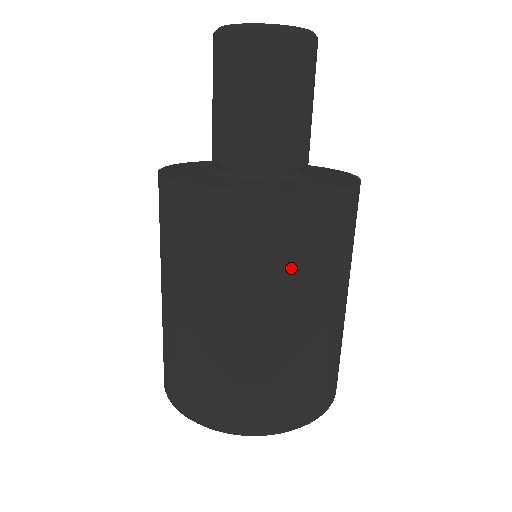
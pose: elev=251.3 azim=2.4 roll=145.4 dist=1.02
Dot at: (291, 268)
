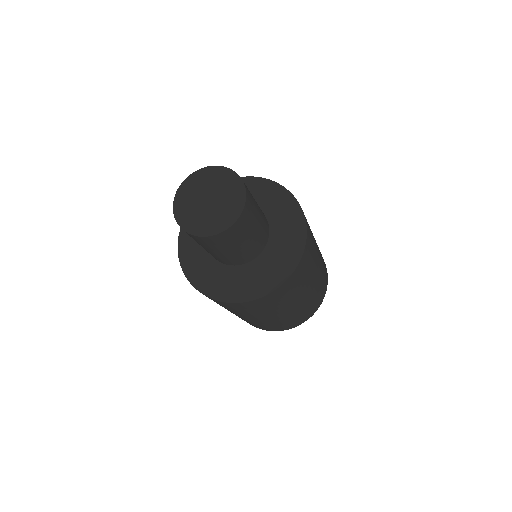
Dot at: (256, 312)
